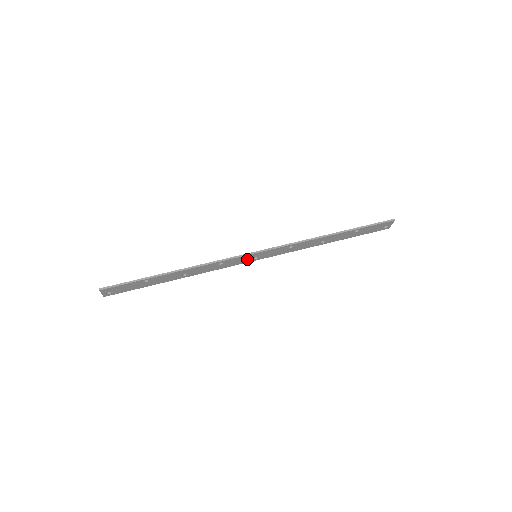
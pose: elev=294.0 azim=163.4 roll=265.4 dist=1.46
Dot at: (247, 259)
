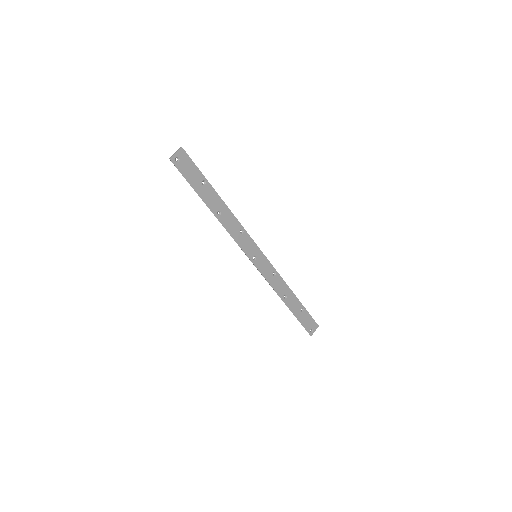
Dot at: (251, 251)
